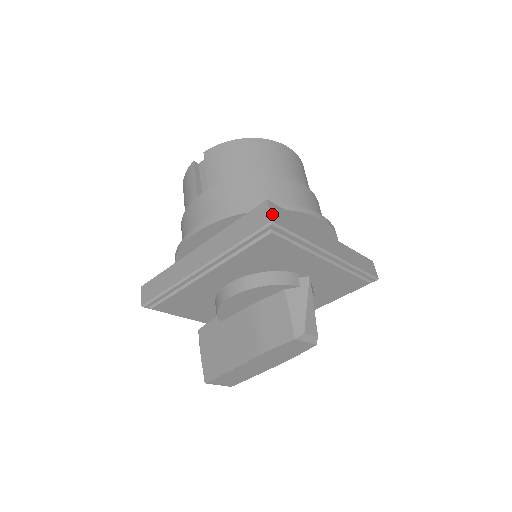
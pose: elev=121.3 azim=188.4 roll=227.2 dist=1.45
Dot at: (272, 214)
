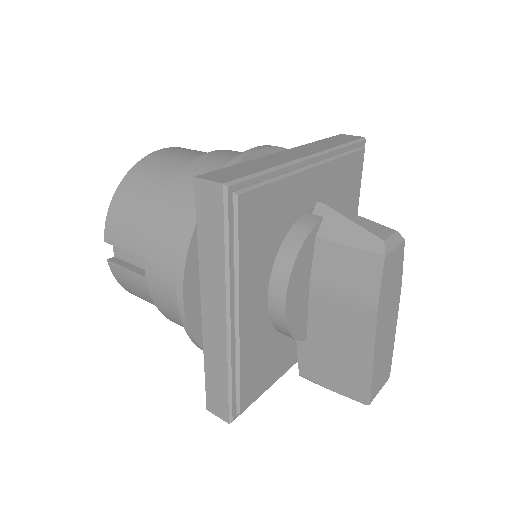
Dot at: (215, 180)
